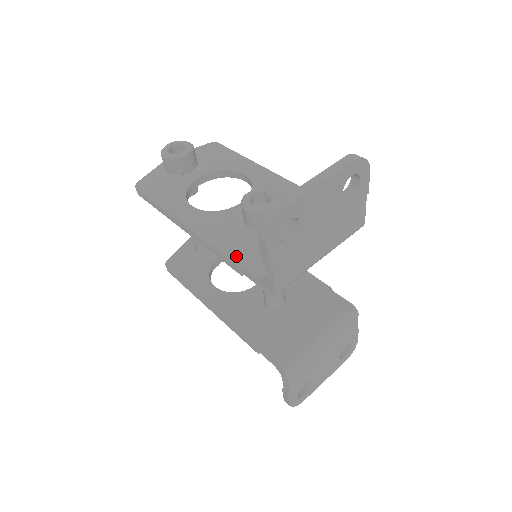
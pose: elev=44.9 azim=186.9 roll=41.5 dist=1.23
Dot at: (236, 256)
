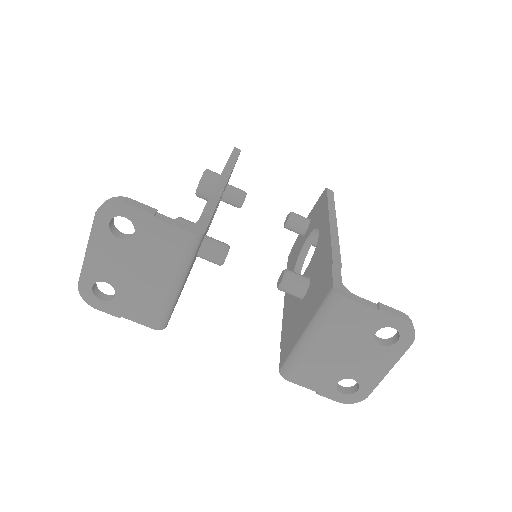
Dot at: occluded
